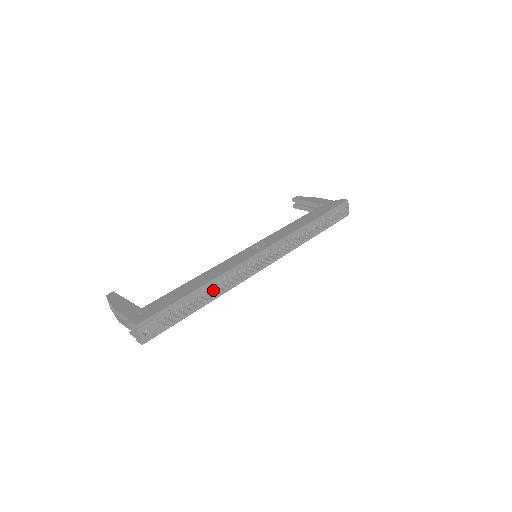
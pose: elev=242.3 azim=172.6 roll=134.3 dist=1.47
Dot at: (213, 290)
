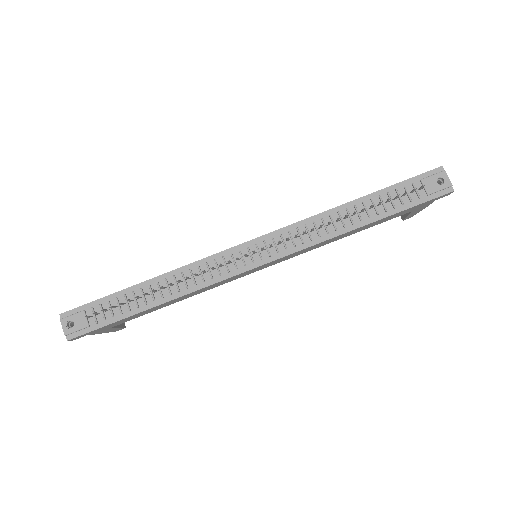
Dot at: (164, 287)
